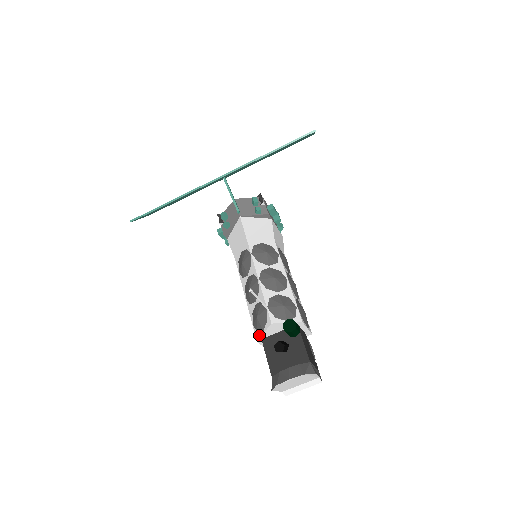
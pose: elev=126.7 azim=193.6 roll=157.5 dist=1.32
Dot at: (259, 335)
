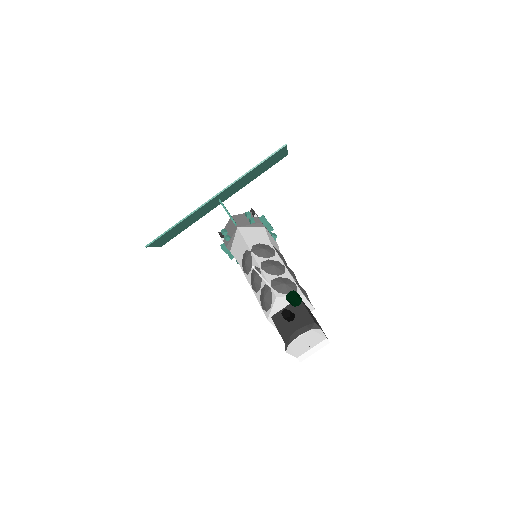
Dot at: (268, 313)
